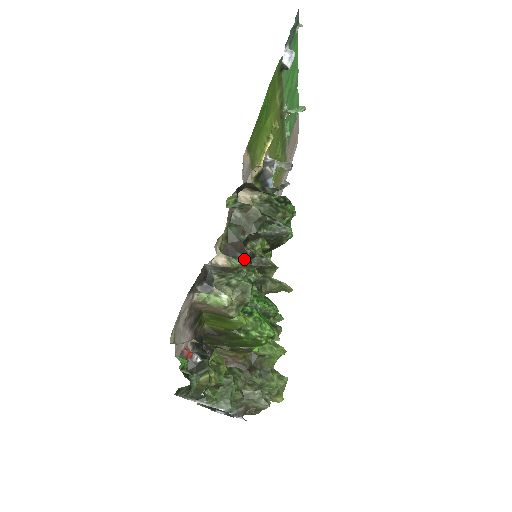
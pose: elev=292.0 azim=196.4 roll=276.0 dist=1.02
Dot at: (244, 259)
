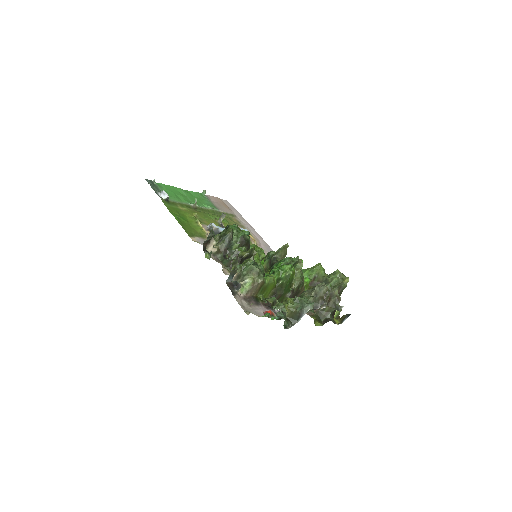
Dot at: (241, 263)
